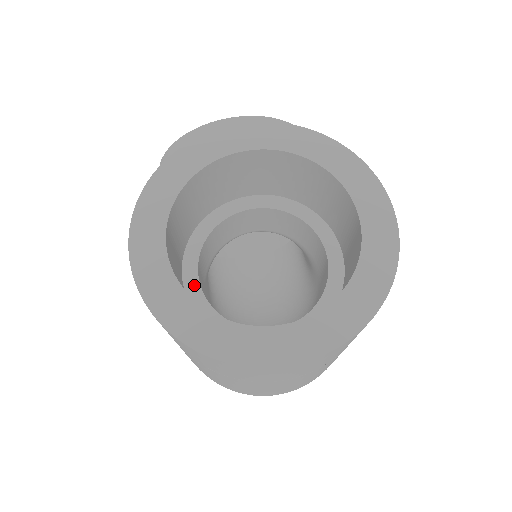
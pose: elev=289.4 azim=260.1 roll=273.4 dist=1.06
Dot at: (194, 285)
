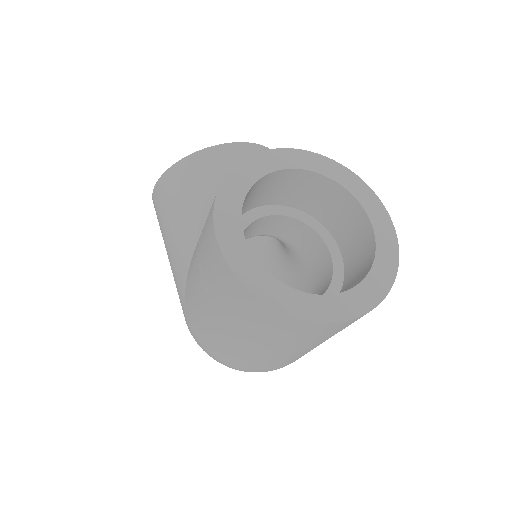
Dot at: occluded
